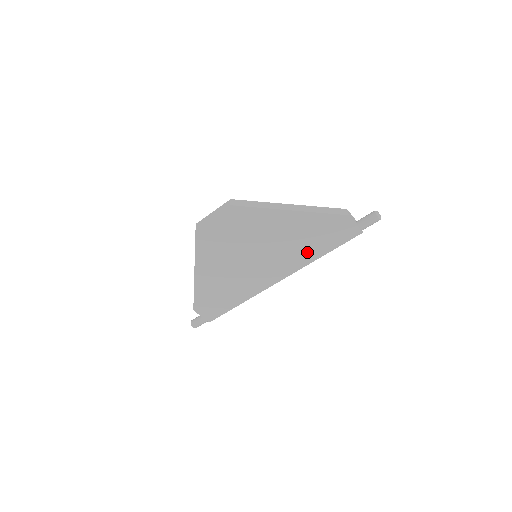
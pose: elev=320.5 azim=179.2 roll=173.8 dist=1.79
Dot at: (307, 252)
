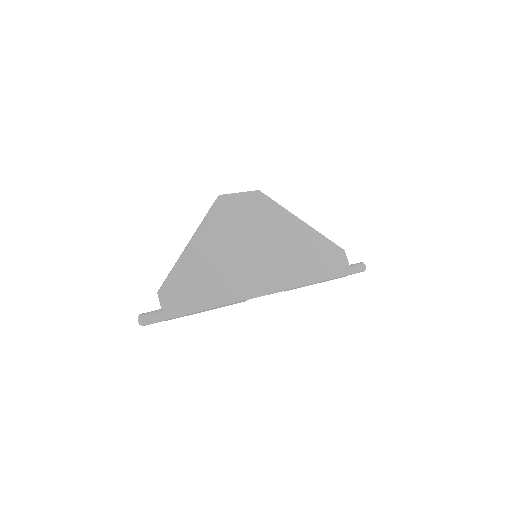
Dot at: (304, 271)
